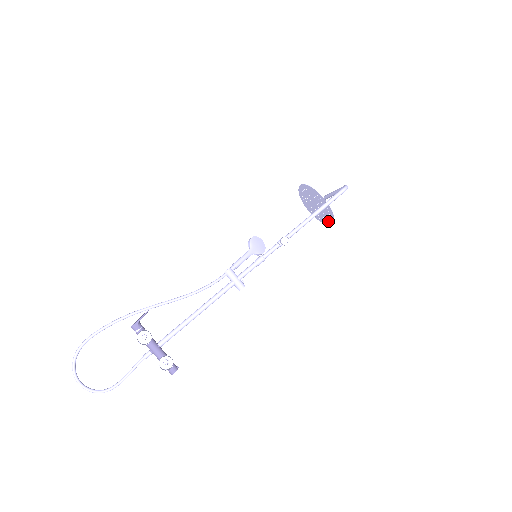
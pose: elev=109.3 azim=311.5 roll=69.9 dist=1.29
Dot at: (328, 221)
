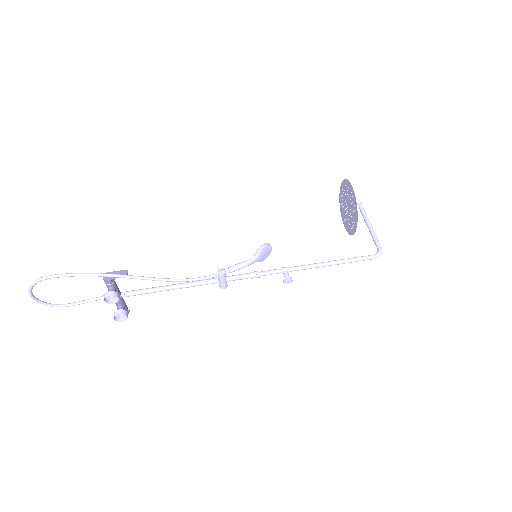
Dot at: (345, 223)
